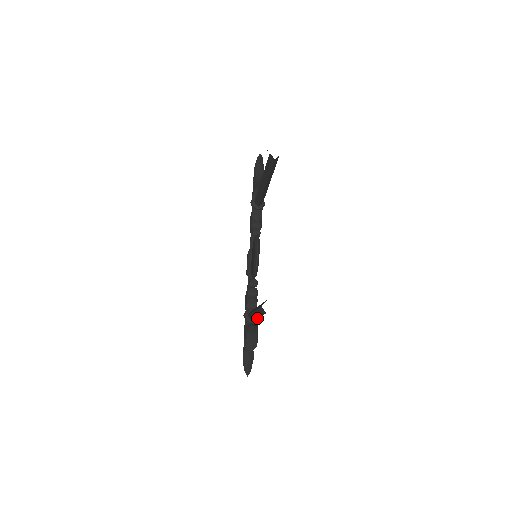
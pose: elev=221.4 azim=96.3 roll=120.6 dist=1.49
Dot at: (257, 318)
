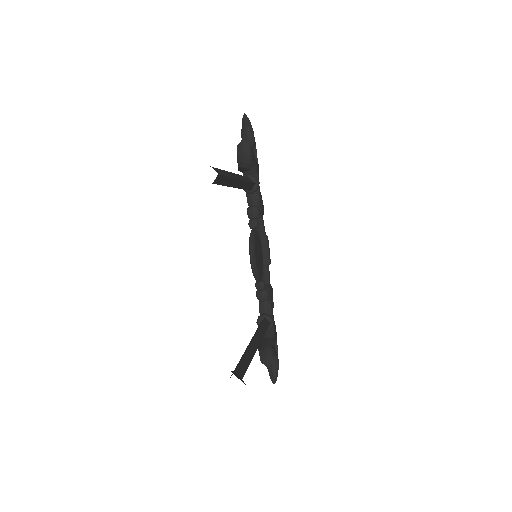
Dot at: (272, 325)
